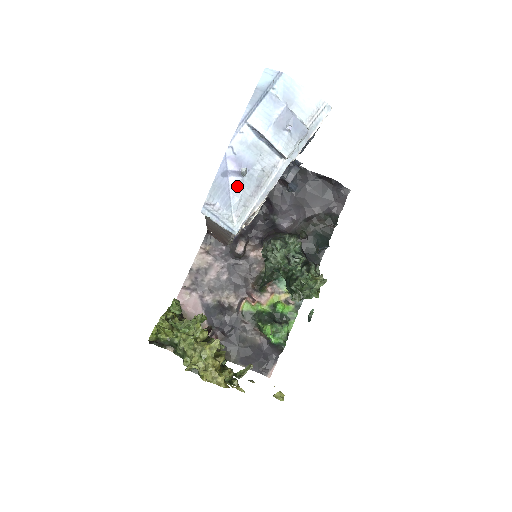
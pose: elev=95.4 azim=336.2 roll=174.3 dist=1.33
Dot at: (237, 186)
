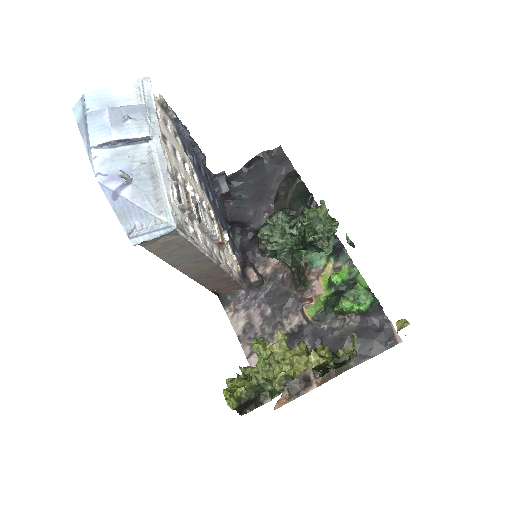
Dot at: (135, 194)
